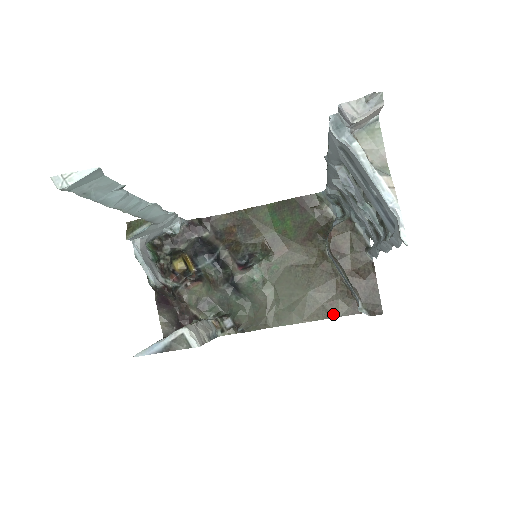
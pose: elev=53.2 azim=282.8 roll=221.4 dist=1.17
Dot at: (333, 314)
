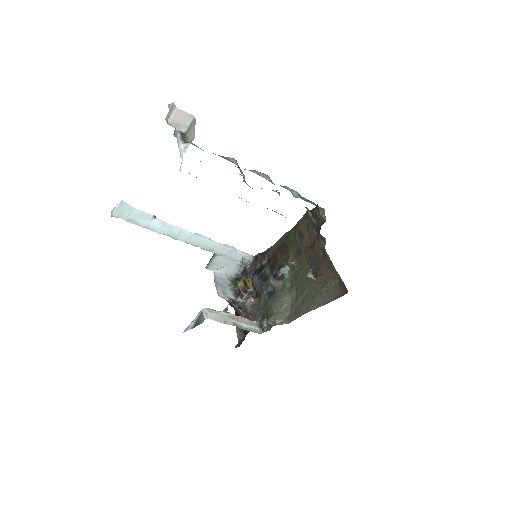
Dot at: (328, 299)
